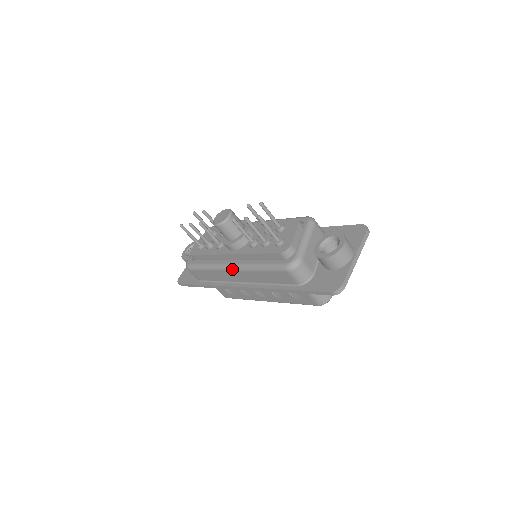
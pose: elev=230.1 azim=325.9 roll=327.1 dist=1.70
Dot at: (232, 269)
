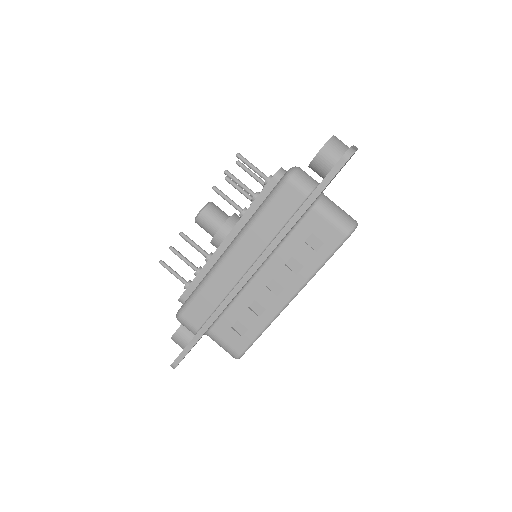
Dot at: (229, 250)
